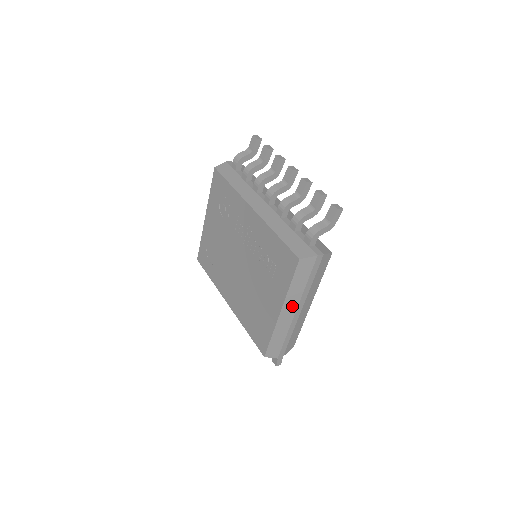
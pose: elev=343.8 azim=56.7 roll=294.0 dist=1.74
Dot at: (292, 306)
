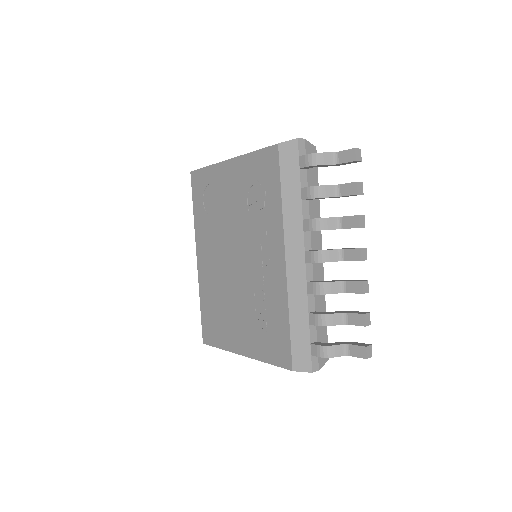
Dot at: occluded
